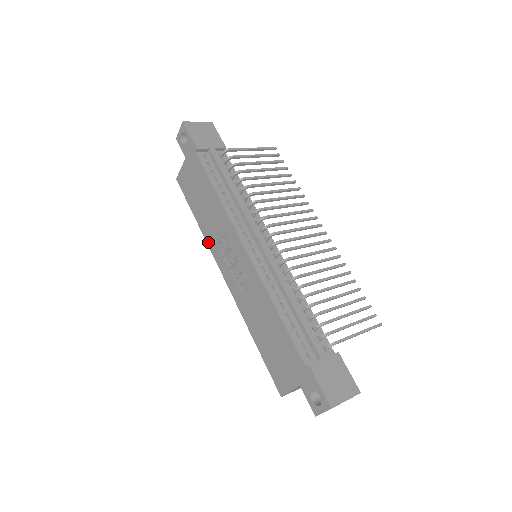
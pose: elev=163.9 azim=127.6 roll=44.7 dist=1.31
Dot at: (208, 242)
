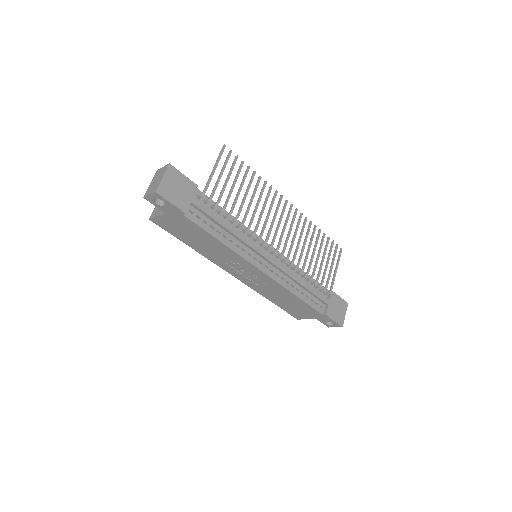
Dot at: (210, 259)
